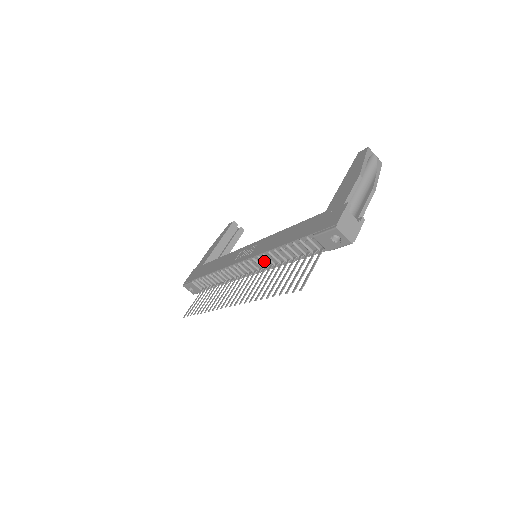
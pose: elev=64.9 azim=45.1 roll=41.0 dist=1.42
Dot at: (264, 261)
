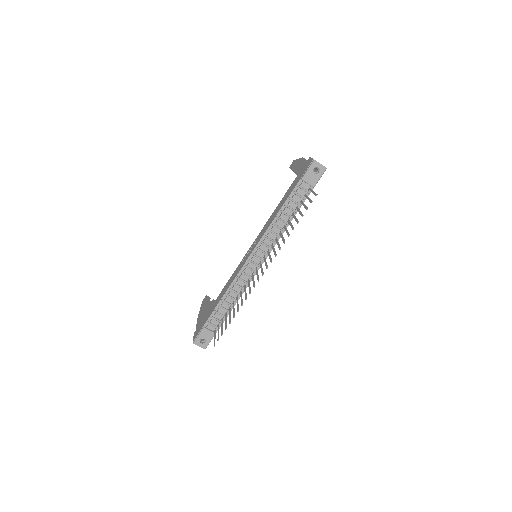
Dot at: (270, 238)
